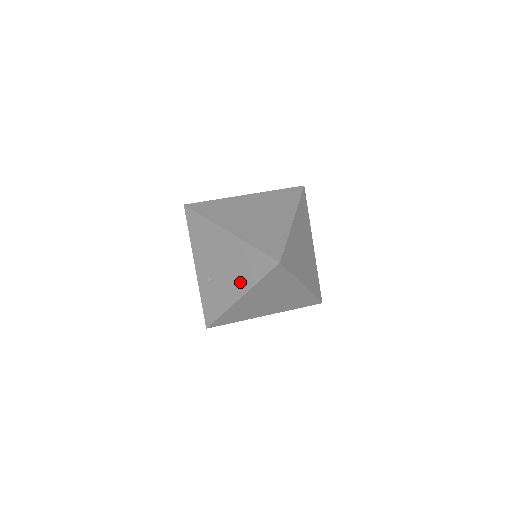
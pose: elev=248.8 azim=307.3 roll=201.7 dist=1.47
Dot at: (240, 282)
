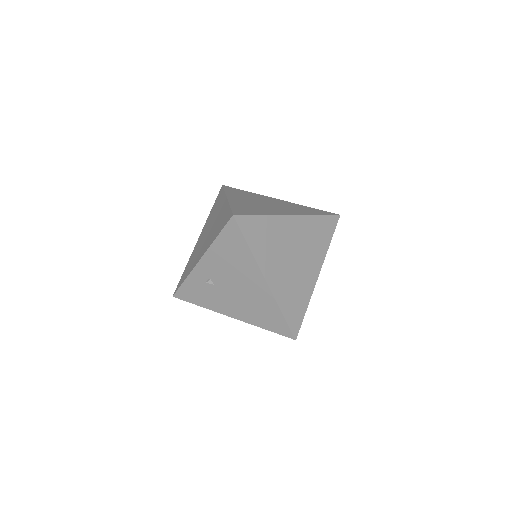
Dot at: (243, 313)
